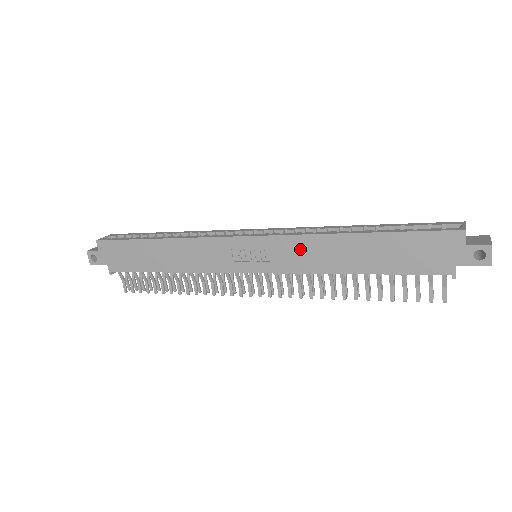
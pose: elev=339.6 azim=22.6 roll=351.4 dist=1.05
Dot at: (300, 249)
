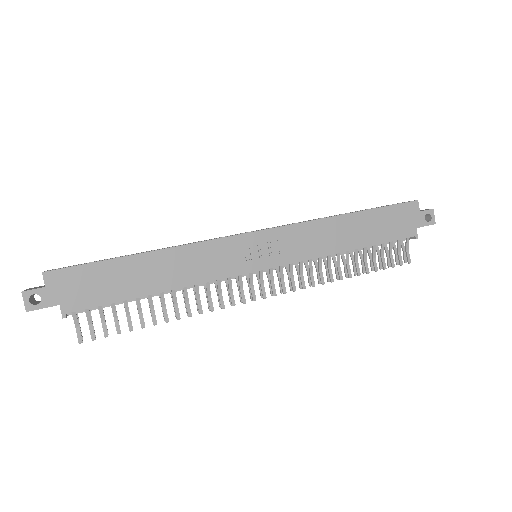
Dot at: (306, 236)
